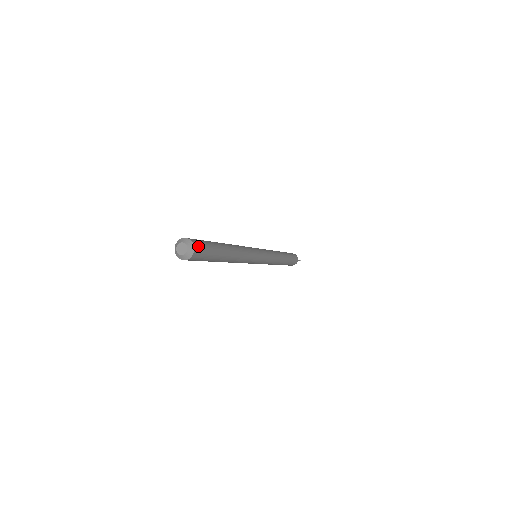
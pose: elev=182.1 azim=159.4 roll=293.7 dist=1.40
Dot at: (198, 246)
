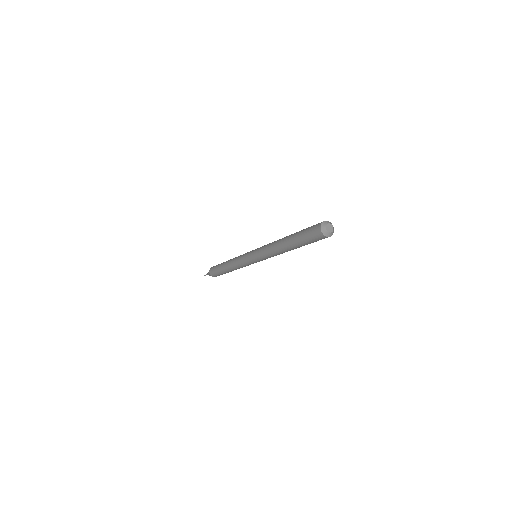
Dot at: occluded
